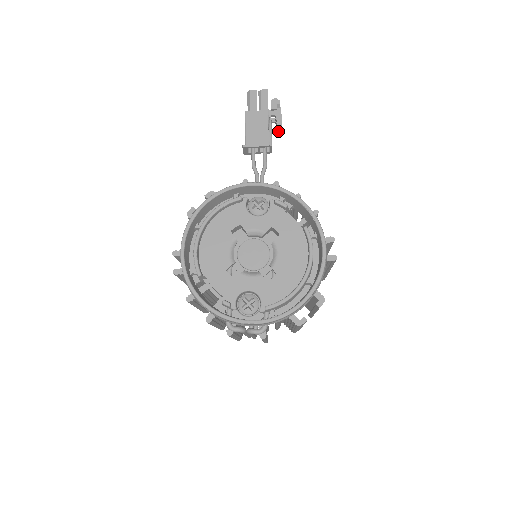
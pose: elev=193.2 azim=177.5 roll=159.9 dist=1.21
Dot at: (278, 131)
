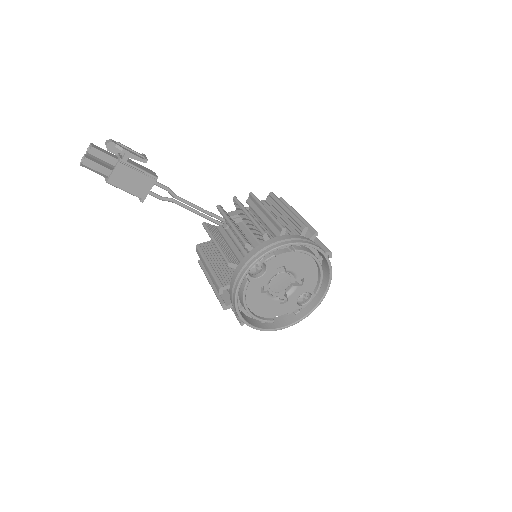
Dot at: (144, 162)
